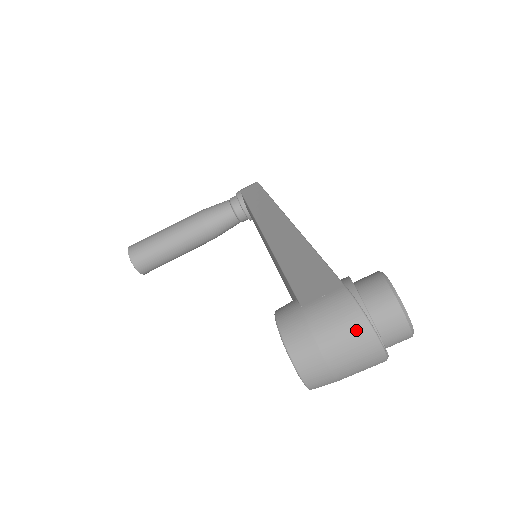
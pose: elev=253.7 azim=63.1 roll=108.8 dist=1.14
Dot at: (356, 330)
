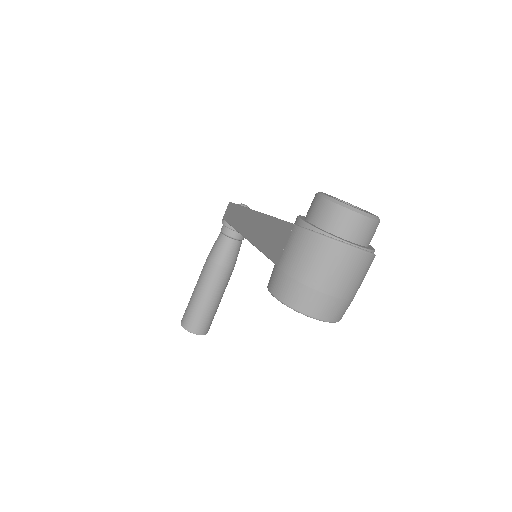
Dot at: (320, 250)
